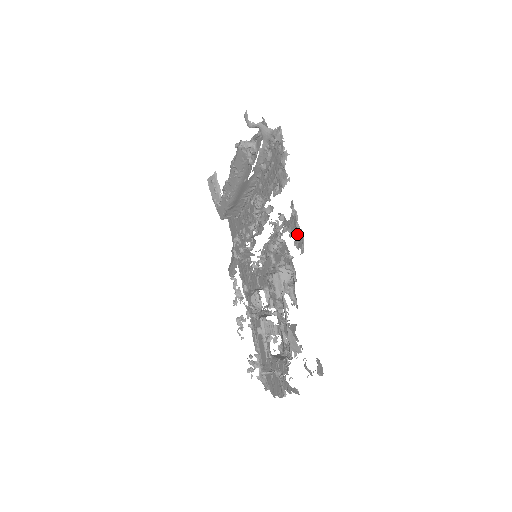
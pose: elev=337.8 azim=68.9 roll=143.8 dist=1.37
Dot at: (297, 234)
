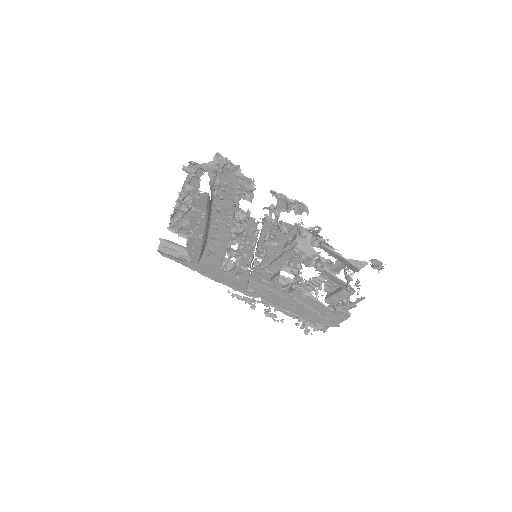
Dot at: (294, 206)
